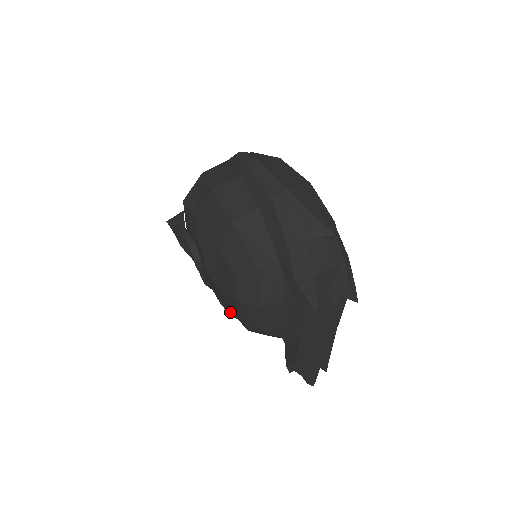
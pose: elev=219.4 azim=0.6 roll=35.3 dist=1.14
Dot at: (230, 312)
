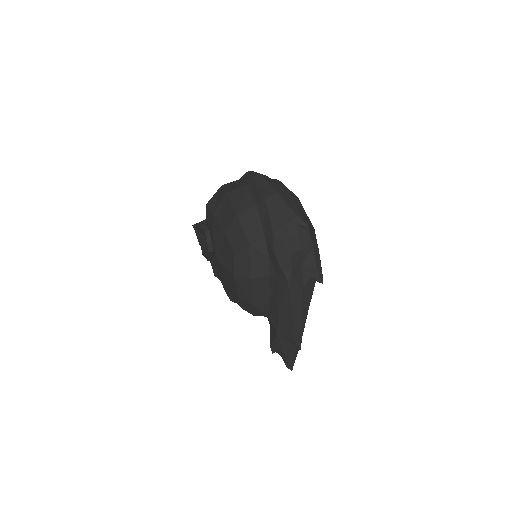
Dot at: (231, 297)
